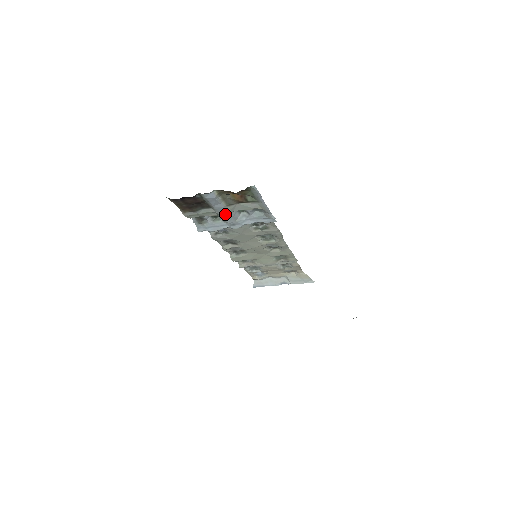
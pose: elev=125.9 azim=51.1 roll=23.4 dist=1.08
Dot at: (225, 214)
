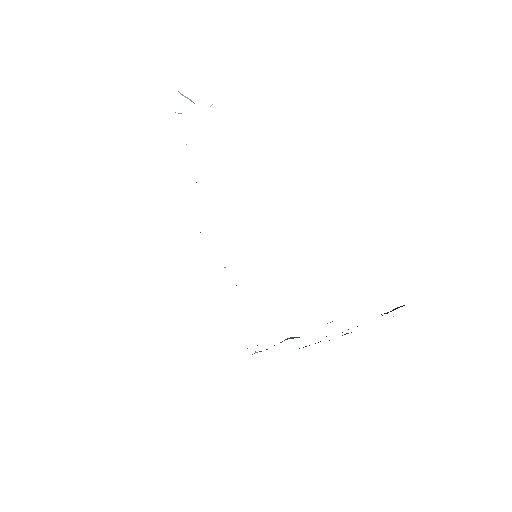
Dot at: occluded
